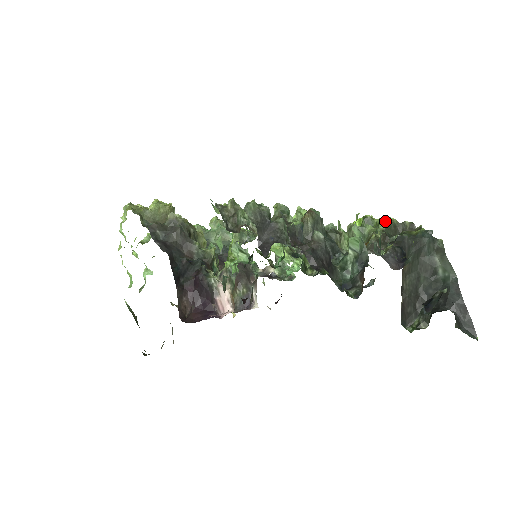
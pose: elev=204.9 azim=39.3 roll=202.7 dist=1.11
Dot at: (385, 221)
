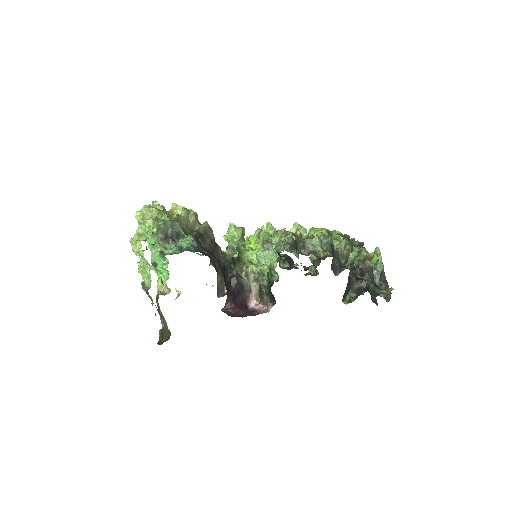
Dot at: occluded
